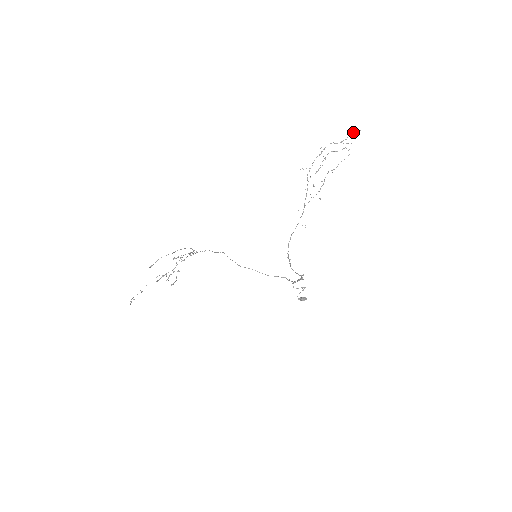
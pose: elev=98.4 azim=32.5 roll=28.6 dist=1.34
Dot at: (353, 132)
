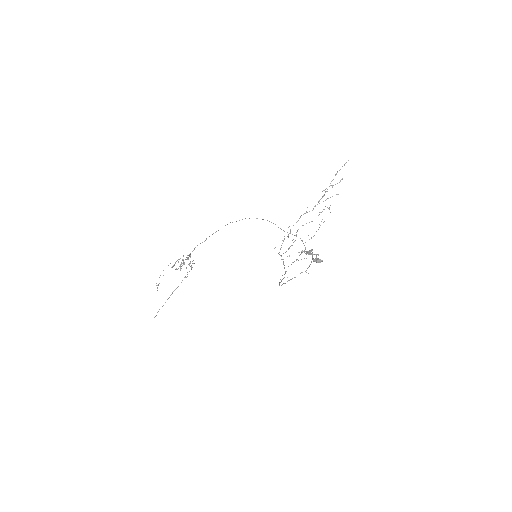
Dot at: (335, 175)
